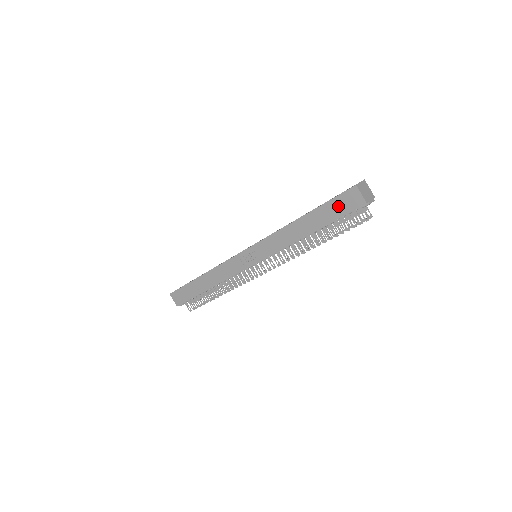
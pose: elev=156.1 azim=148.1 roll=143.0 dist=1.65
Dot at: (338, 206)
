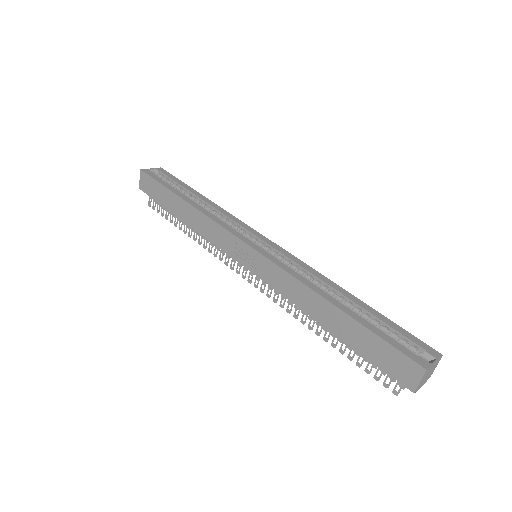
Dot at: (384, 354)
